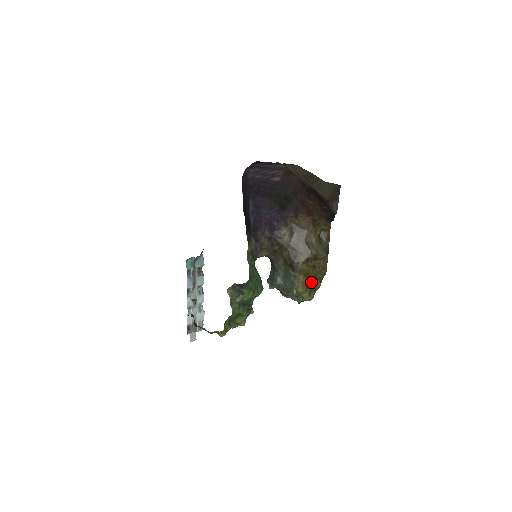
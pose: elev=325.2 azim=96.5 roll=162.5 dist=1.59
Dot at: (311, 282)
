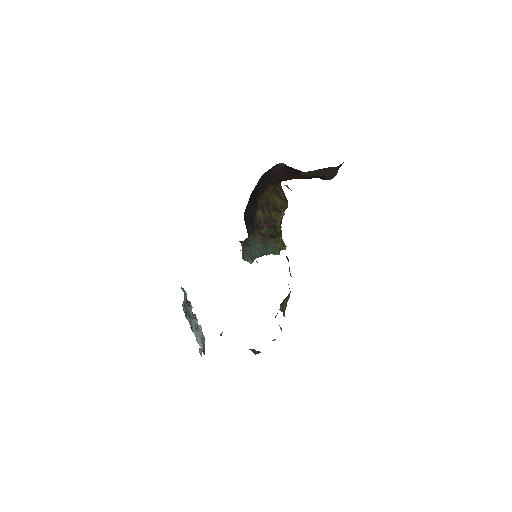
Dot at: occluded
